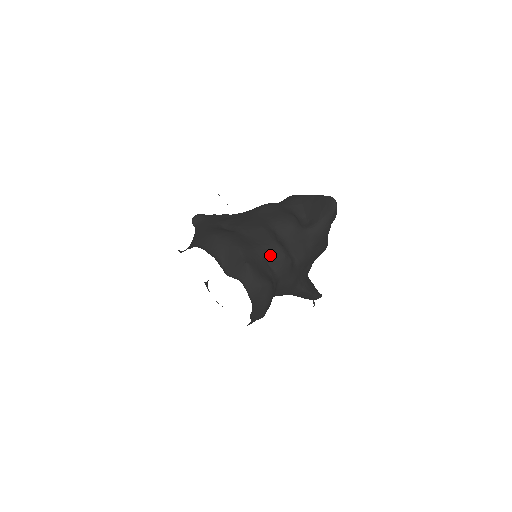
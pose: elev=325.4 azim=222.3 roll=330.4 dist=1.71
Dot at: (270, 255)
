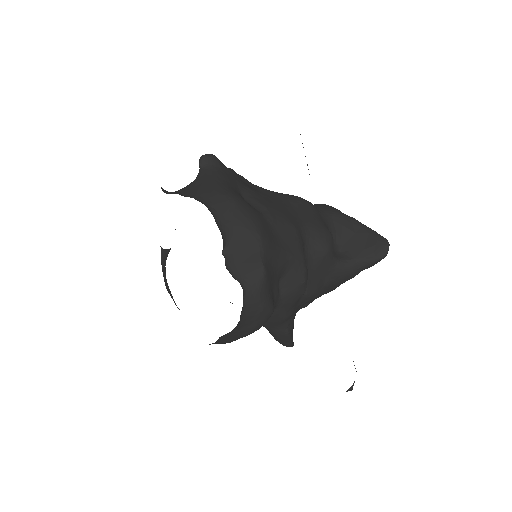
Dot at: (289, 271)
